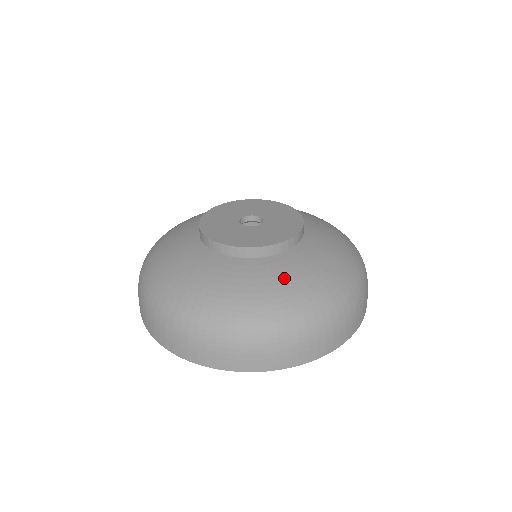
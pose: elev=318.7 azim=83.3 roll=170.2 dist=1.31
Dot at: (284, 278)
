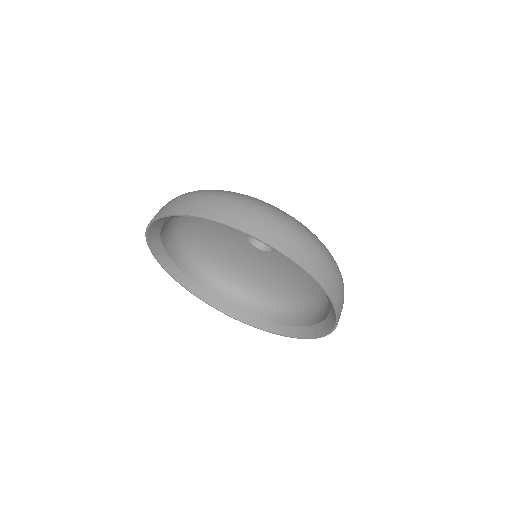
Dot at: occluded
